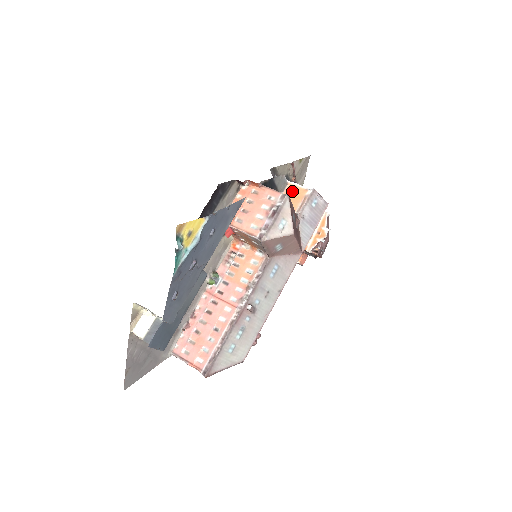
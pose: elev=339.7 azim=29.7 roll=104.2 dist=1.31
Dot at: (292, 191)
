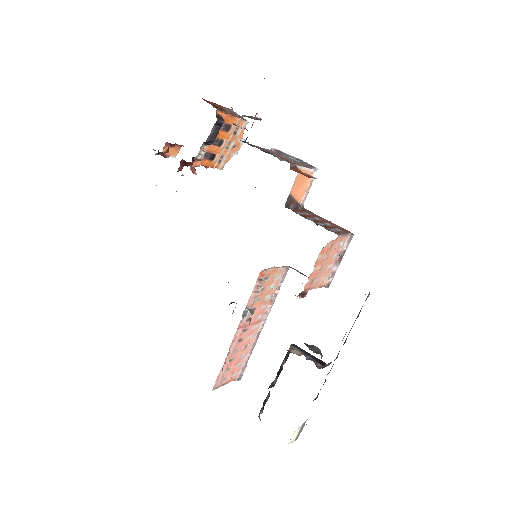
Dot at: (301, 178)
